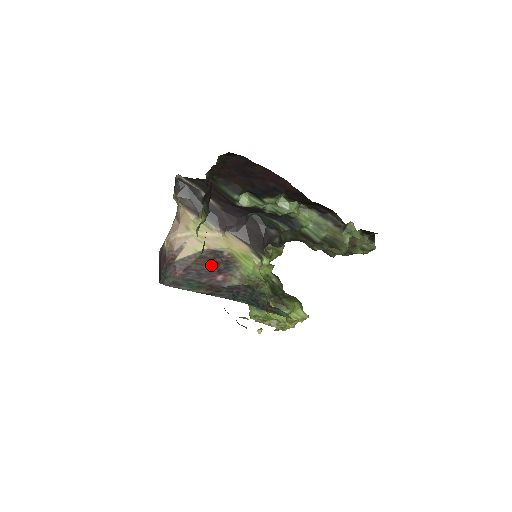
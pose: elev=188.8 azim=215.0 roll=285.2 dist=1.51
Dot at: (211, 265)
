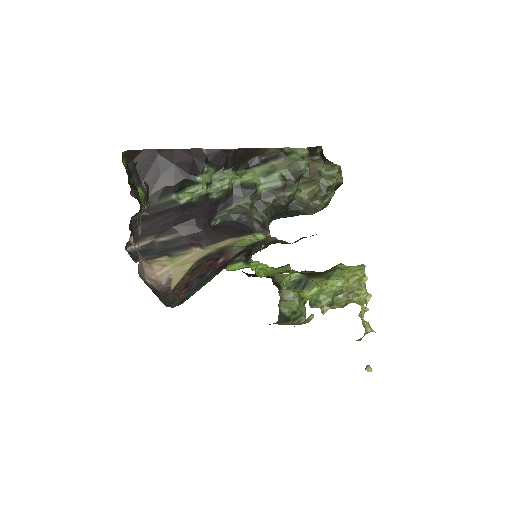
Dot at: (206, 264)
